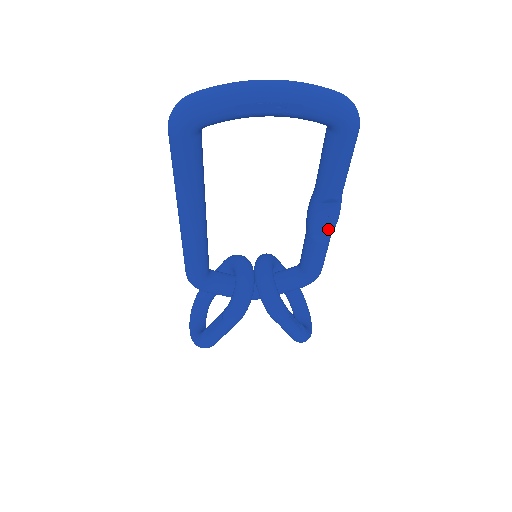
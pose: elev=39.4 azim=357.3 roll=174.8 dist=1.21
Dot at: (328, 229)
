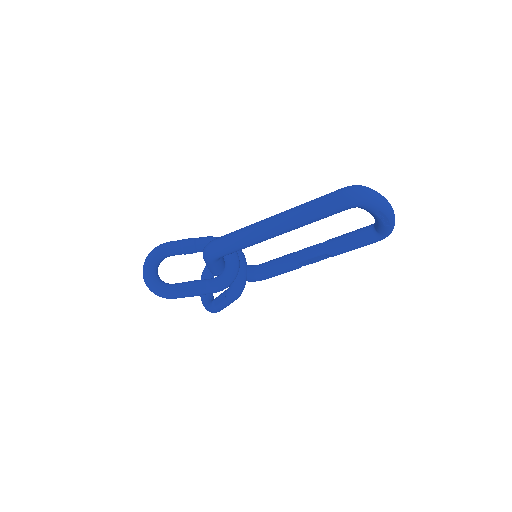
Dot at: (307, 264)
